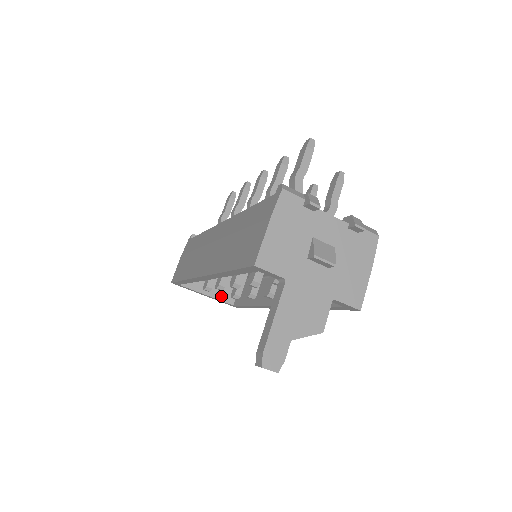
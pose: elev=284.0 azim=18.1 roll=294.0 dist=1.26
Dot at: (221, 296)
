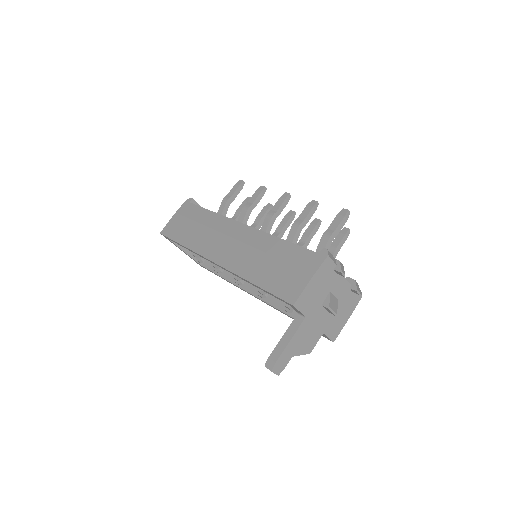
Dot at: (200, 260)
